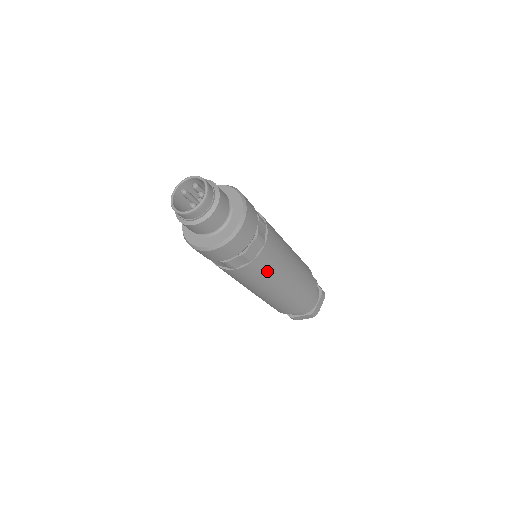
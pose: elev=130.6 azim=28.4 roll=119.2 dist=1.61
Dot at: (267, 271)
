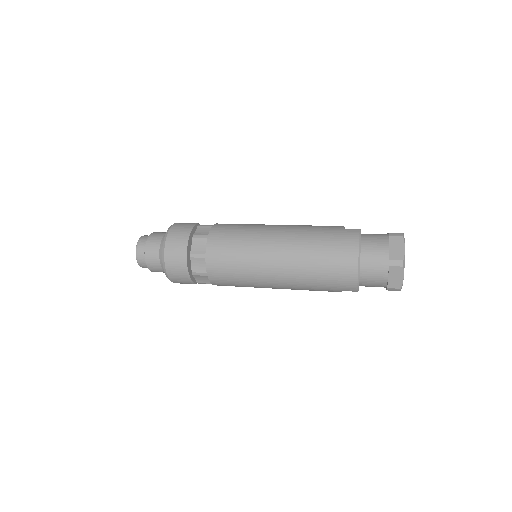
Dot at: (234, 255)
